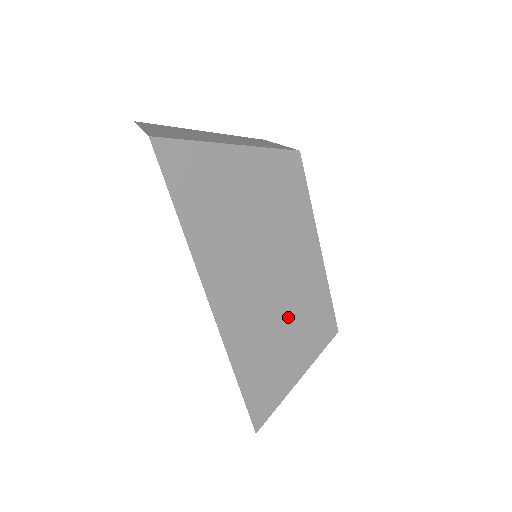
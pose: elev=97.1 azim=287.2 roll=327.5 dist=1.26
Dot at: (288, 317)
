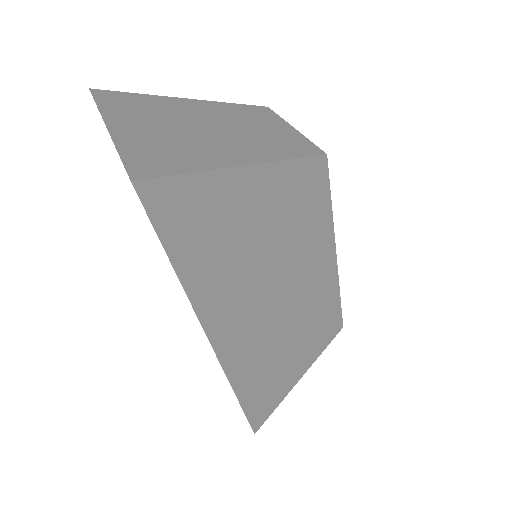
Dot at: (295, 330)
